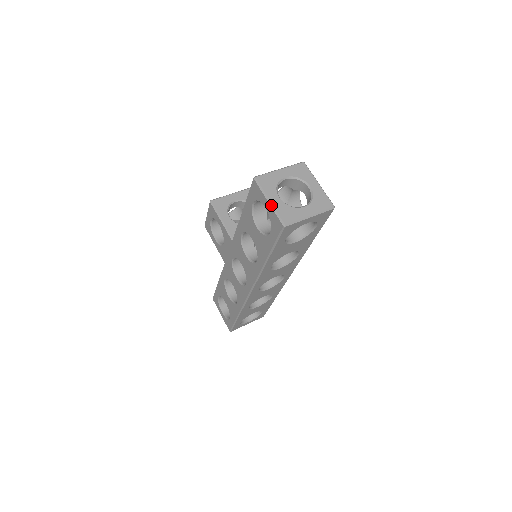
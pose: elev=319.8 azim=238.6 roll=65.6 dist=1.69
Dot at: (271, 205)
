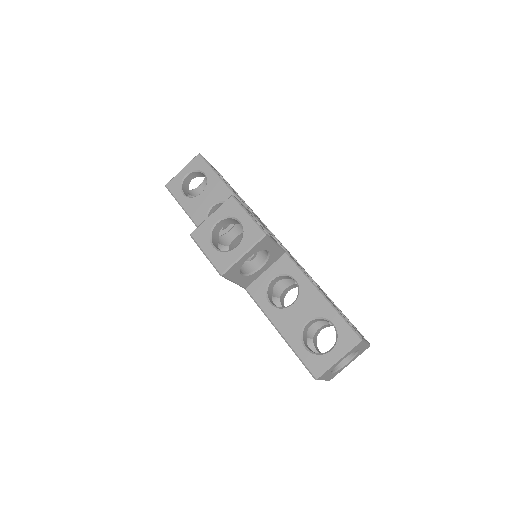
Dot at: occluded
